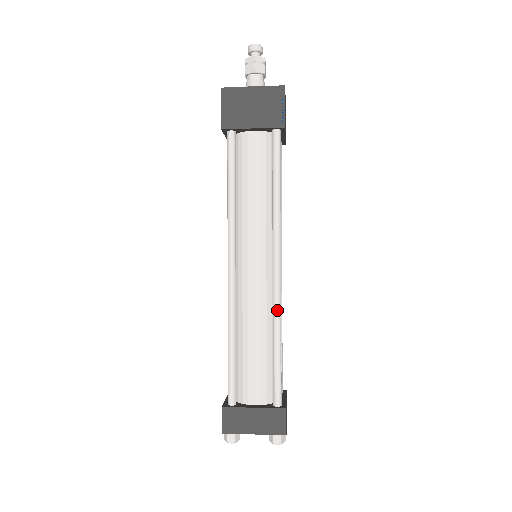
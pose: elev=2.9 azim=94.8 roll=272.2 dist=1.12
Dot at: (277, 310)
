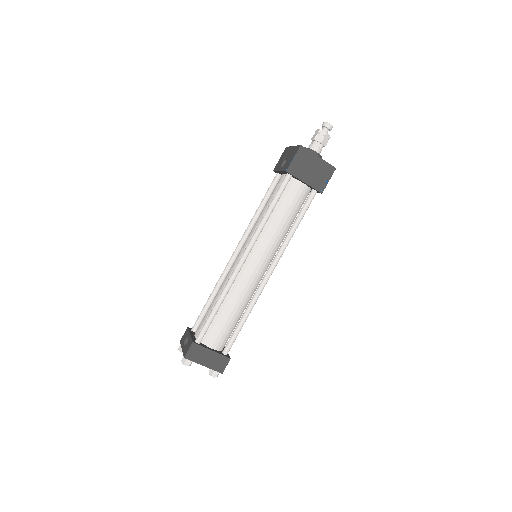
Dot at: (256, 299)
